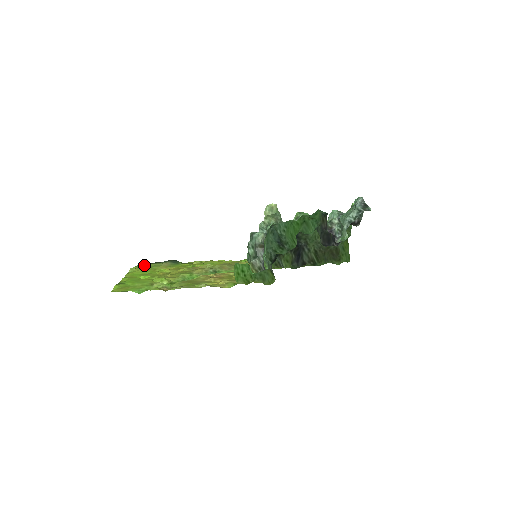
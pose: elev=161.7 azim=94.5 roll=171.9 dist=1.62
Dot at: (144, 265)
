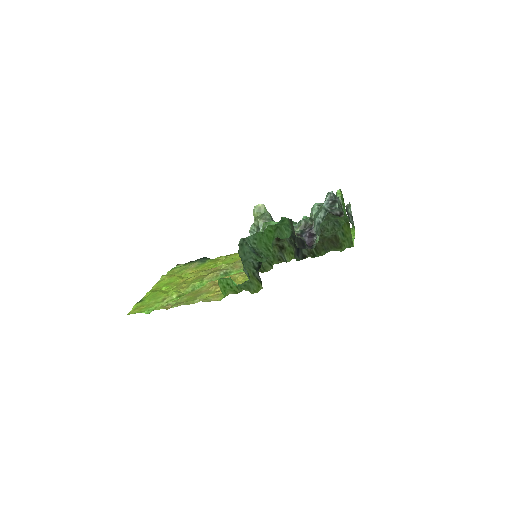
Dot at: (176, 268)
